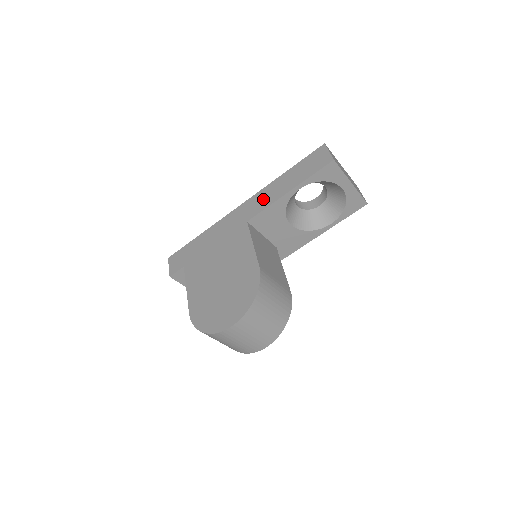
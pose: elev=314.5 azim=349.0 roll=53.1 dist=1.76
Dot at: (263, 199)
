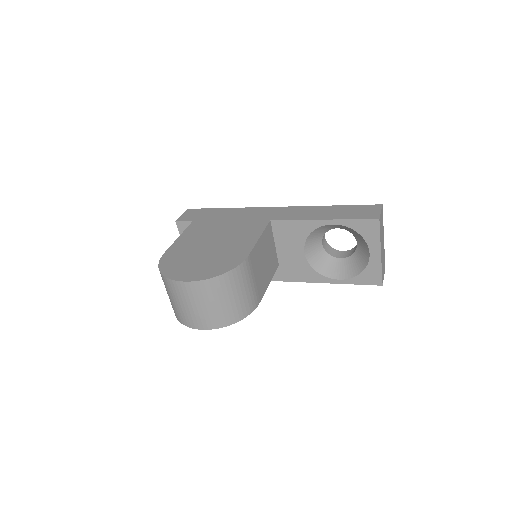
Dot at: (298, 213)
